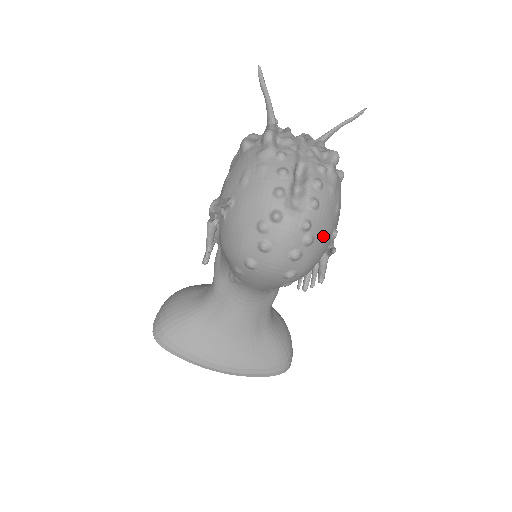
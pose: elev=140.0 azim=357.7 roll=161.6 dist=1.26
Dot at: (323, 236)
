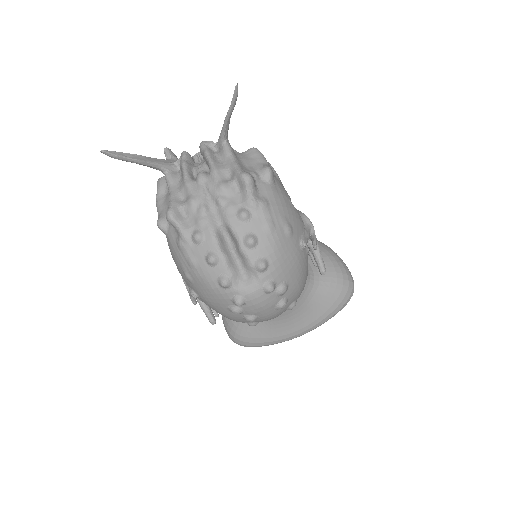
Dot at: (293, 268)
